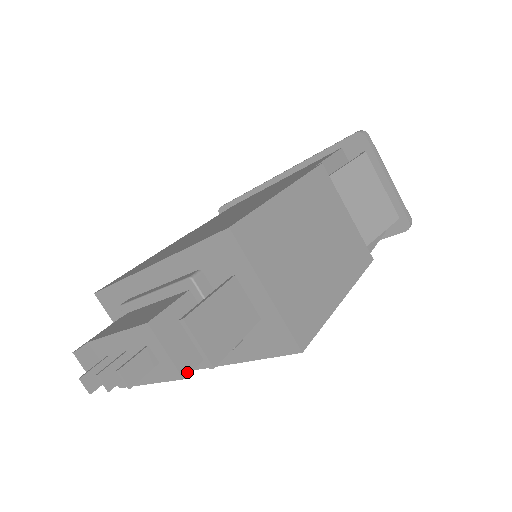
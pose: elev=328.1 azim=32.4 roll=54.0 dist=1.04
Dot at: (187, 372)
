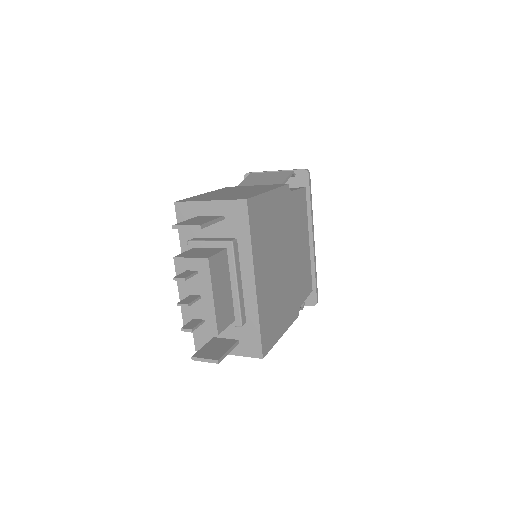
Dot at: (209, 257)
